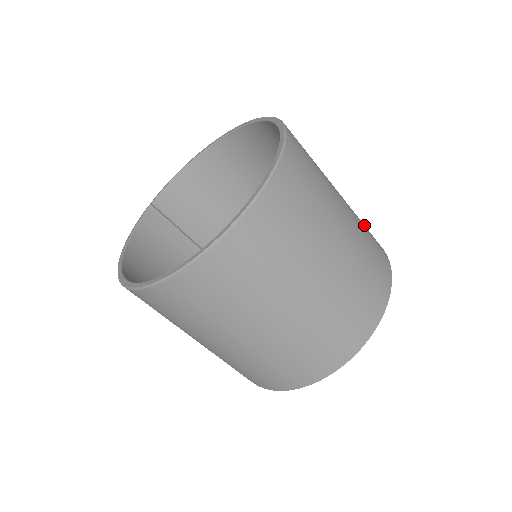
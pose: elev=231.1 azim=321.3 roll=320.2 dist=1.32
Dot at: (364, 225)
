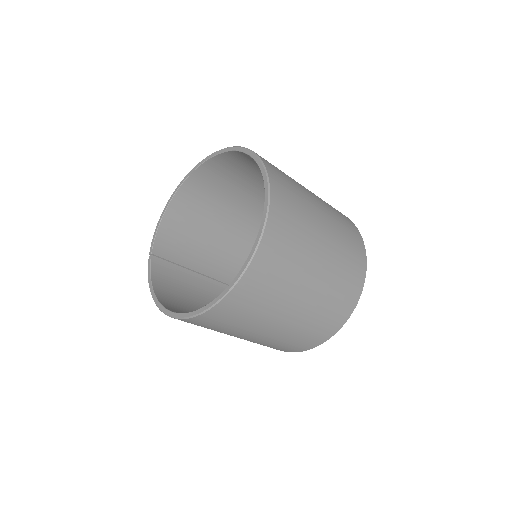
Dot at: occluded
